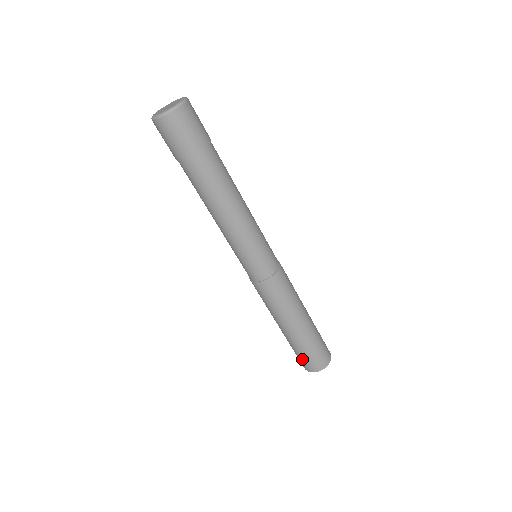
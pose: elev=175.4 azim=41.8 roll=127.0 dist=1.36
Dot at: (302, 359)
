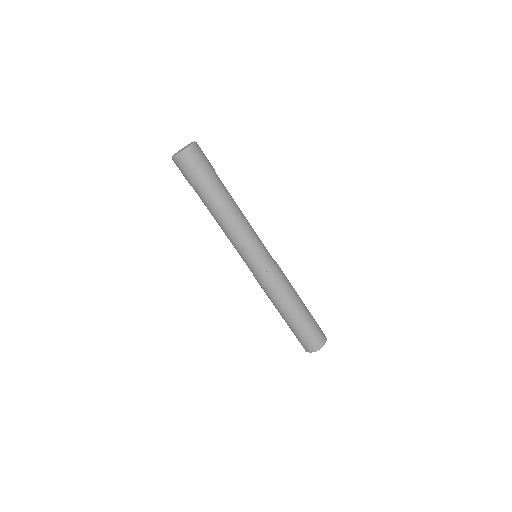
Dot at: (301, 341)
